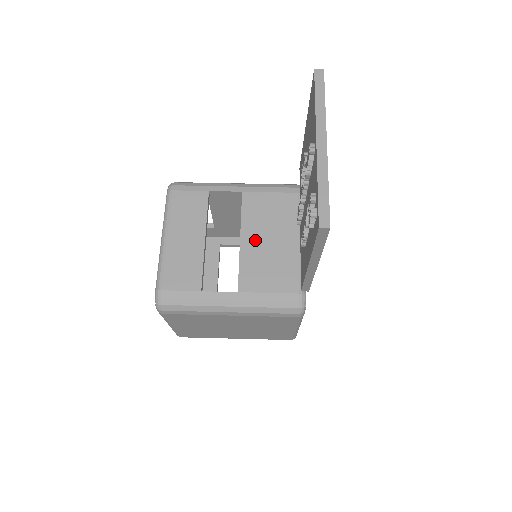
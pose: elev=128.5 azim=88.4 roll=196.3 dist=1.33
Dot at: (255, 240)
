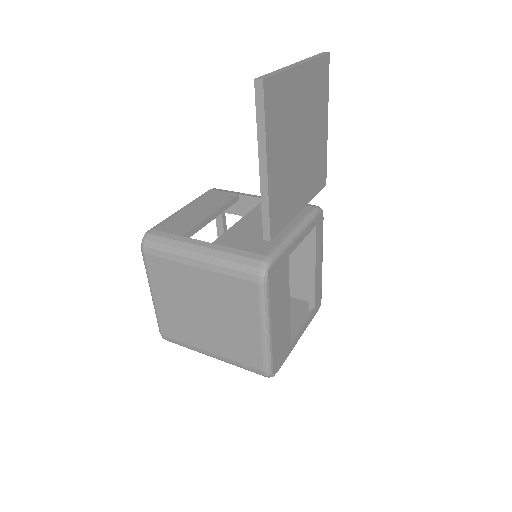
Dot at: (253, 221)
